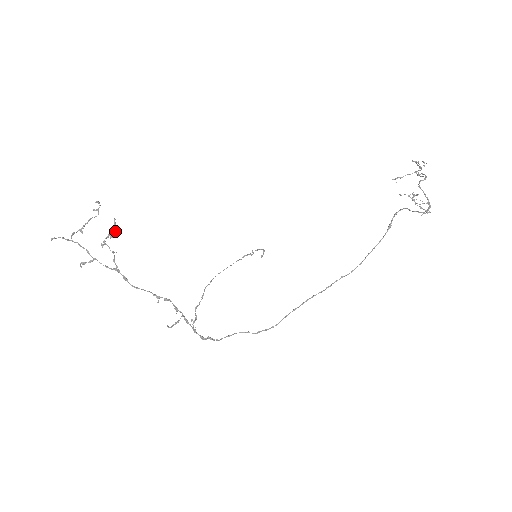
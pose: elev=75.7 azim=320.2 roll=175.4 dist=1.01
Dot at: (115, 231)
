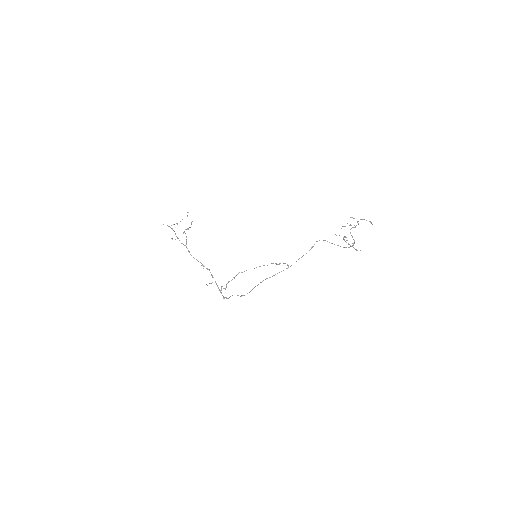
Dot at: (190, 227)
